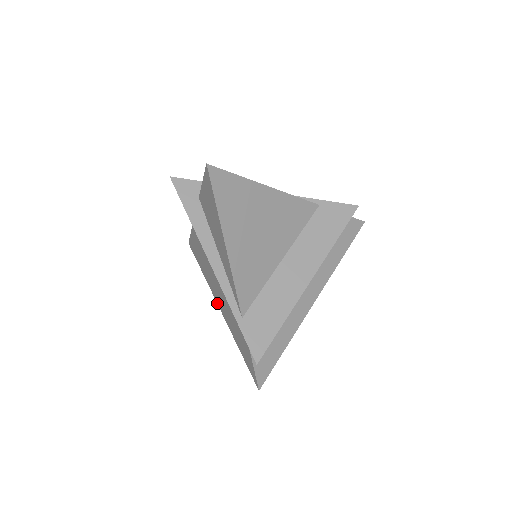
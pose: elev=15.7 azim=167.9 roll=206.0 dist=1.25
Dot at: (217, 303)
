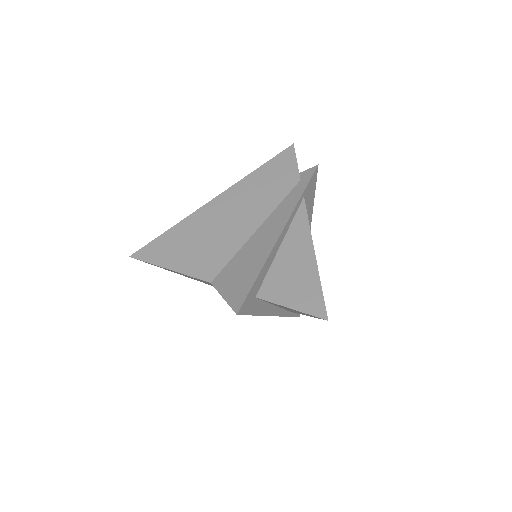
Dot at: occluded
